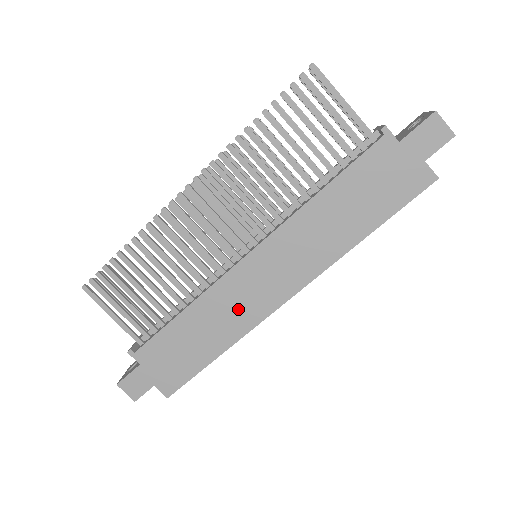
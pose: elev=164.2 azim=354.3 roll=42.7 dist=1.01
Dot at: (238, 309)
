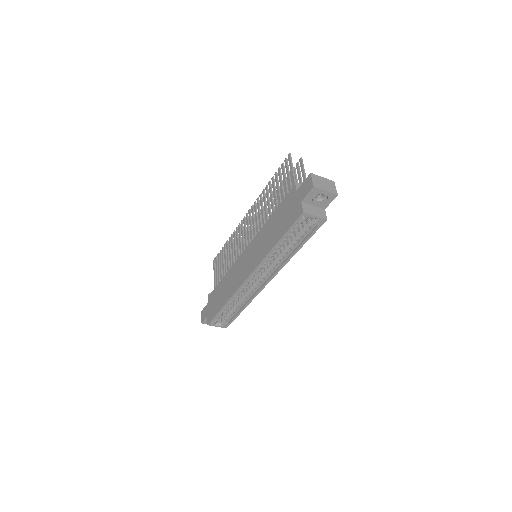
Dot at: (235, 279)
